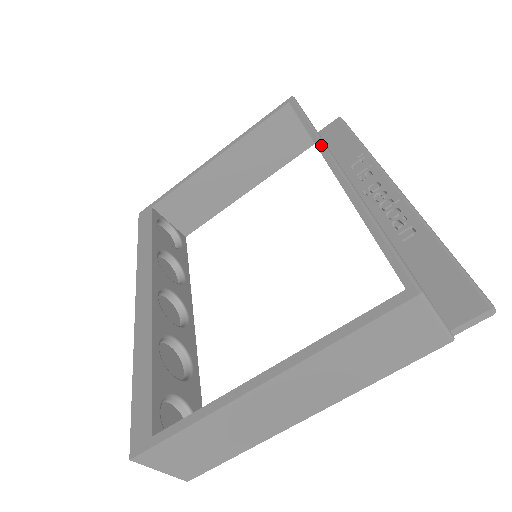
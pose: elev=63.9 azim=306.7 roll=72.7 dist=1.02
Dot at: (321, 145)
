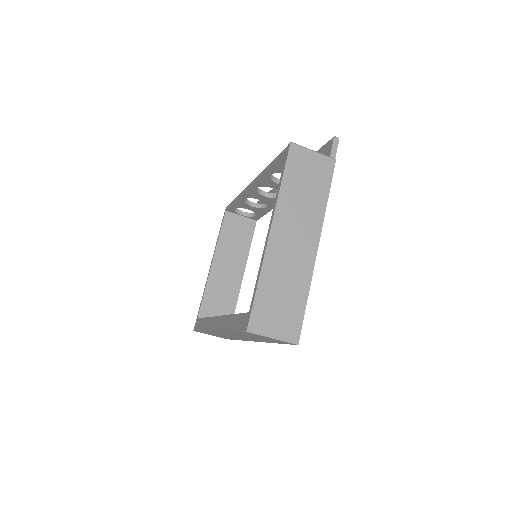
Dot at: (243, 191)
